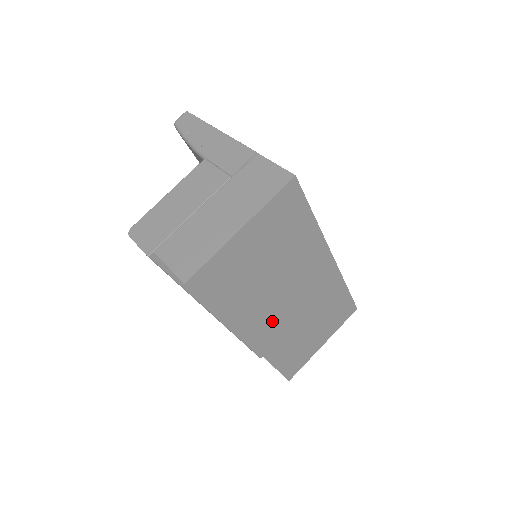
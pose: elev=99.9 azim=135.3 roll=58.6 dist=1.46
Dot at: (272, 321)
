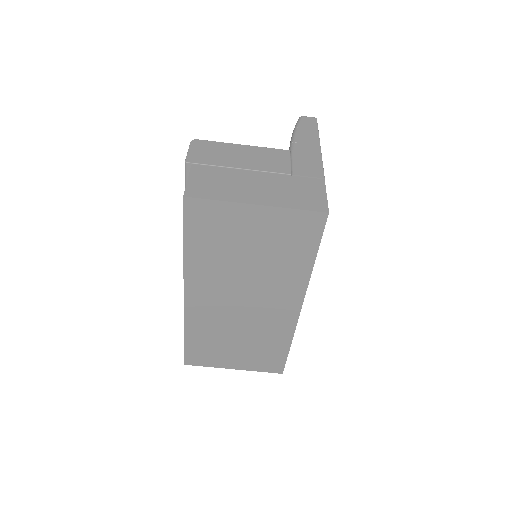
Dot at: (215, 301)
